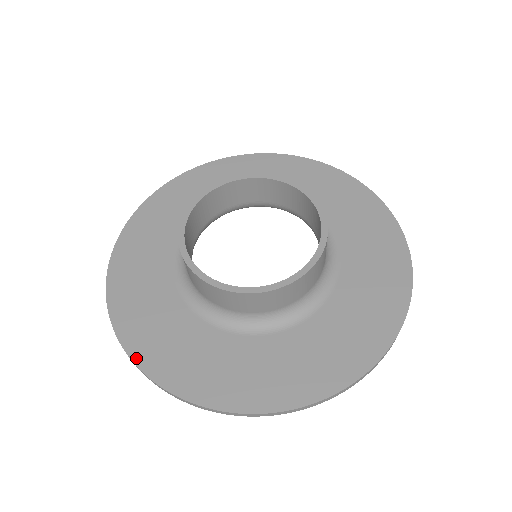
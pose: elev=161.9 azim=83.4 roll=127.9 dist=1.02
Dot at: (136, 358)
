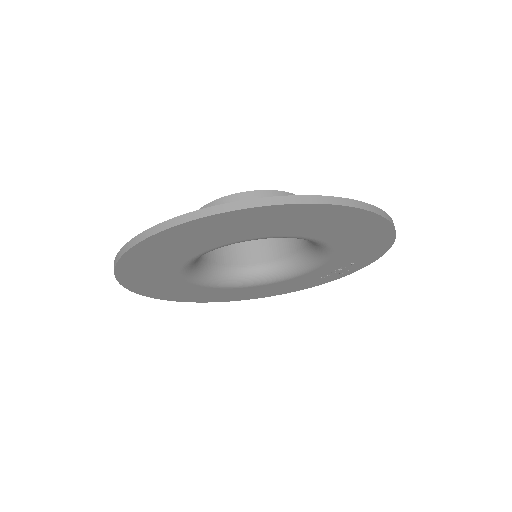
Dot at: occluded
